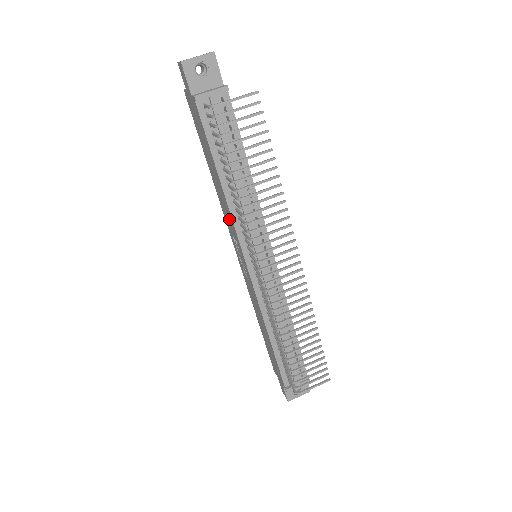
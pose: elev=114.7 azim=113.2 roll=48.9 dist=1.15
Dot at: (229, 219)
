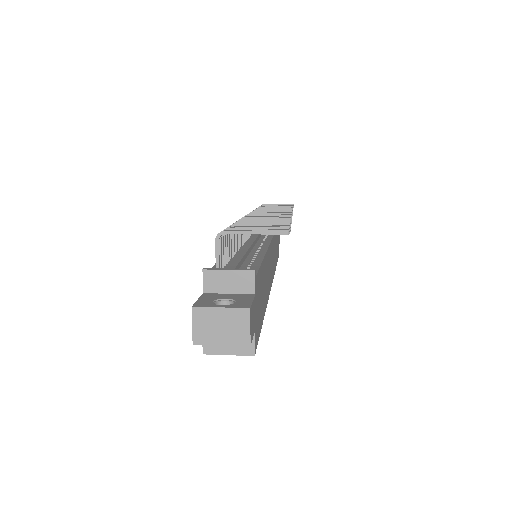
Dot at: occluded
